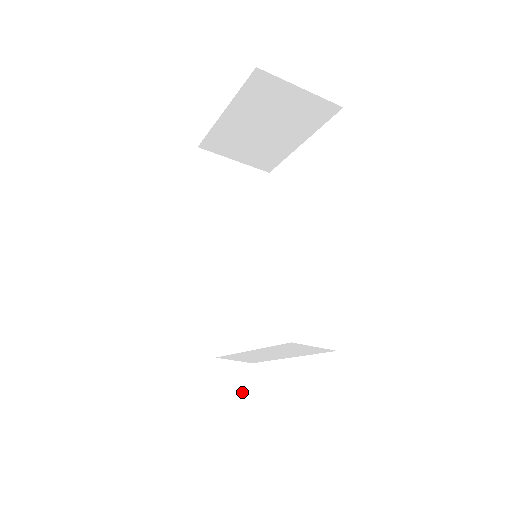
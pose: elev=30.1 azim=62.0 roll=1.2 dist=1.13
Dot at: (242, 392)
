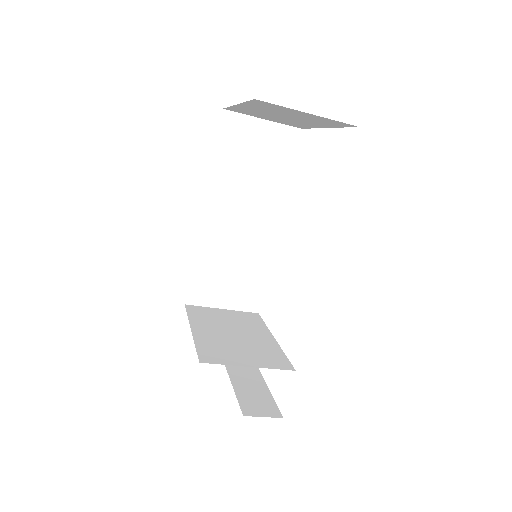
Dot at: occluded
